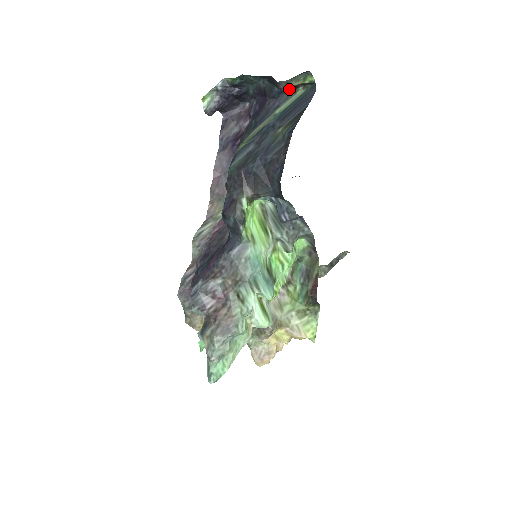
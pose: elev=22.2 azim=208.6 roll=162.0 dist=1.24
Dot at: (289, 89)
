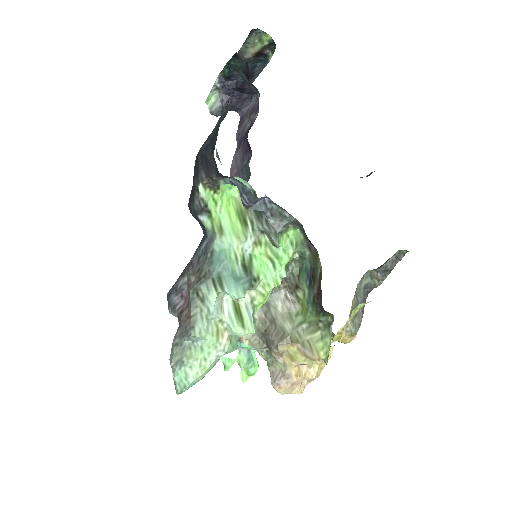
Dot at: (259, 59)
